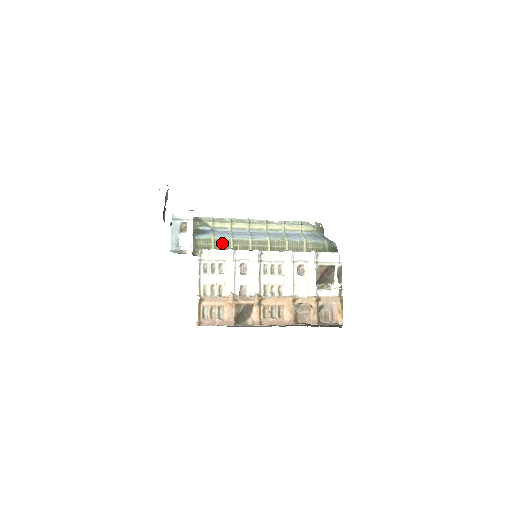
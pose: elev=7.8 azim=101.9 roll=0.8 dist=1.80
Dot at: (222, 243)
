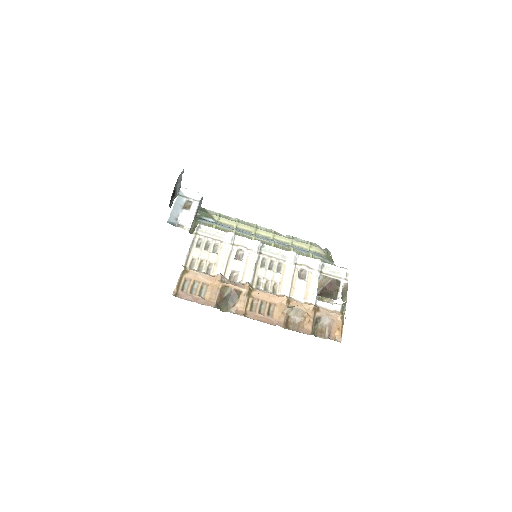
Dot at: occluded
